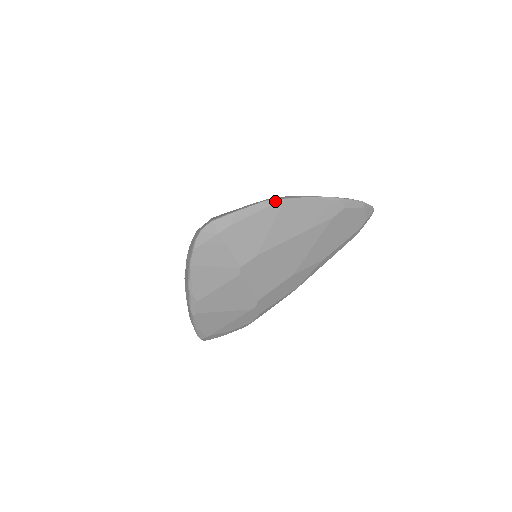
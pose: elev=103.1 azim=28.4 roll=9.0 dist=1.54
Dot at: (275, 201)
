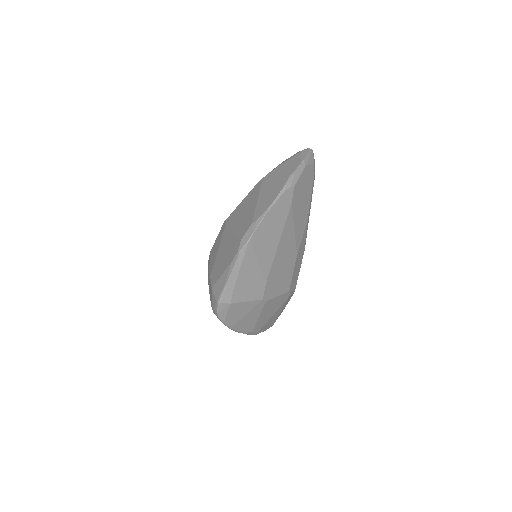
Dot at: (245, 247)
